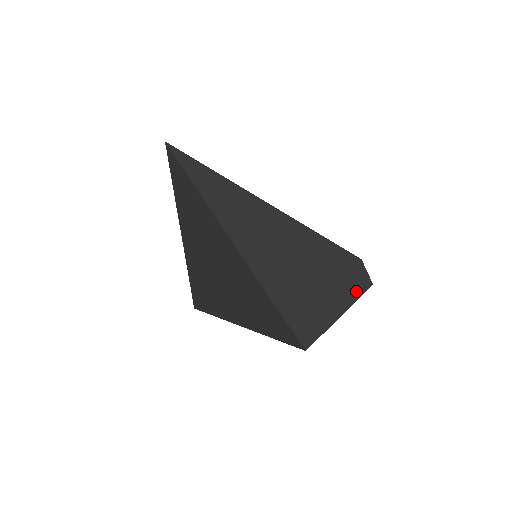
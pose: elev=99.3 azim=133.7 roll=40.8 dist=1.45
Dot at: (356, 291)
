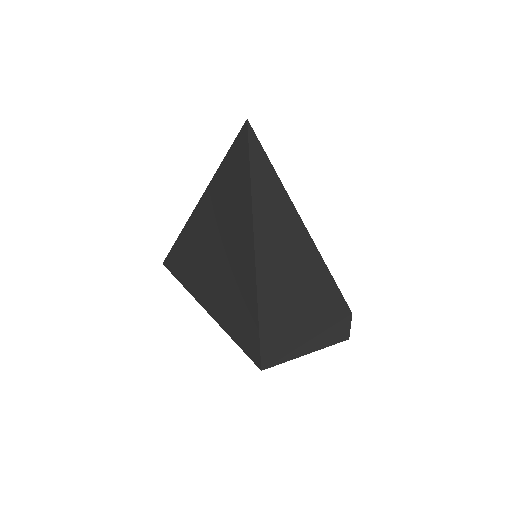
Dot at: (332, 338)
